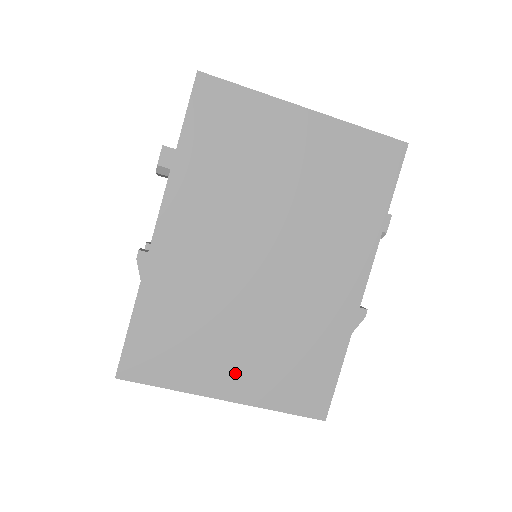
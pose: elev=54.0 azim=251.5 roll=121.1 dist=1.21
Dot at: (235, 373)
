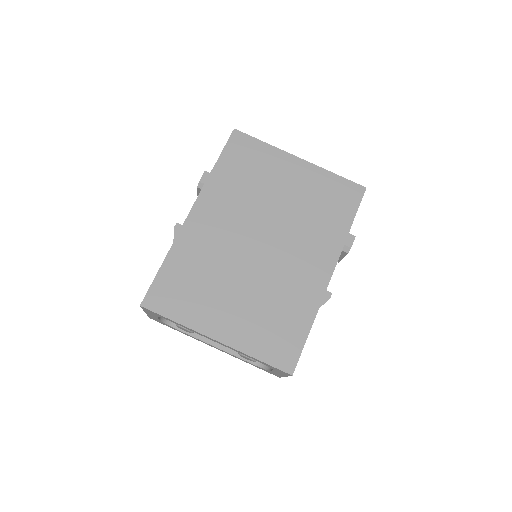
Dot at: (227, 320)
